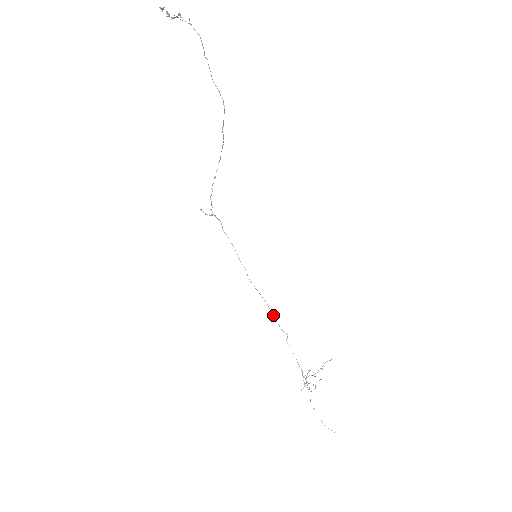
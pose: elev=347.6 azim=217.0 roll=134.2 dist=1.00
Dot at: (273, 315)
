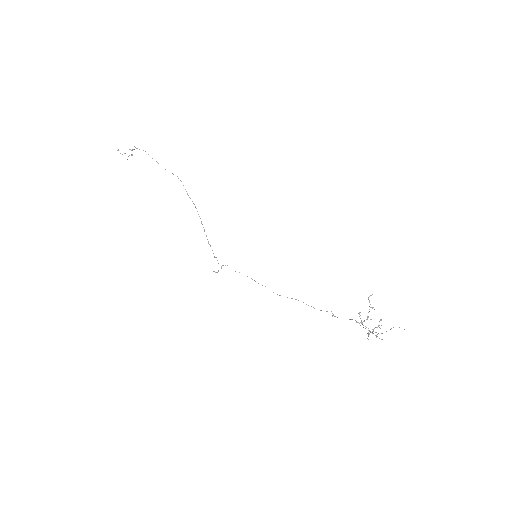
Dot at: occluded
